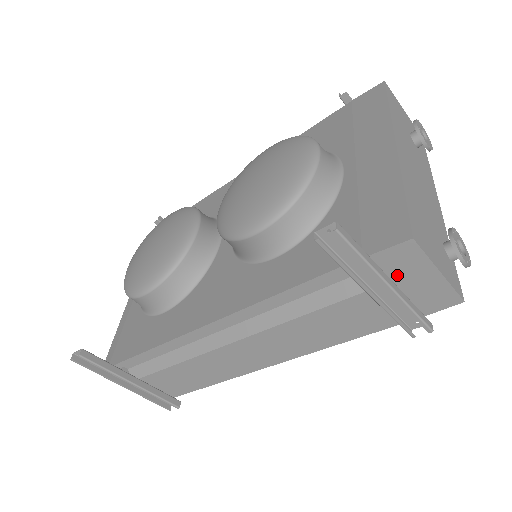
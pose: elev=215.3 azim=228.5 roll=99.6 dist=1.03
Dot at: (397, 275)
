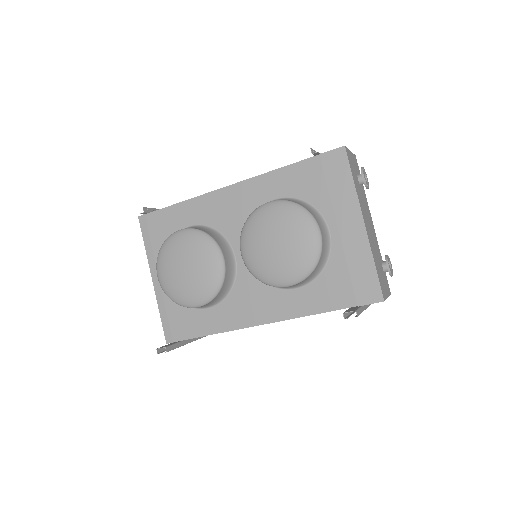
Dot at: occluded
